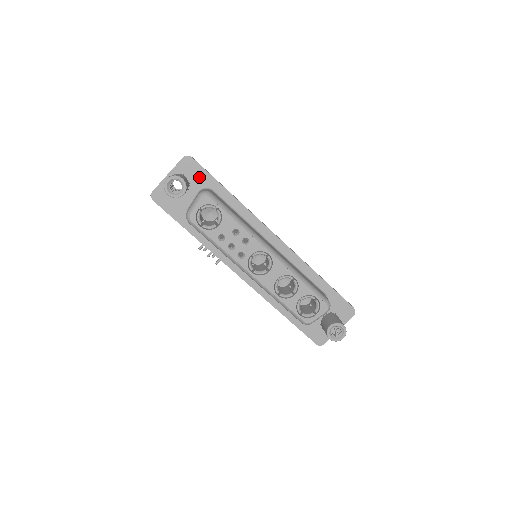
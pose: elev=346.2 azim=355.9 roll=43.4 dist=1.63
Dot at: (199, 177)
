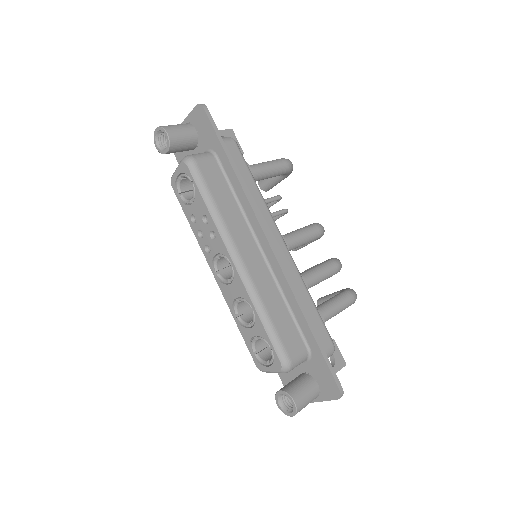
Dot at: (207, 135)
